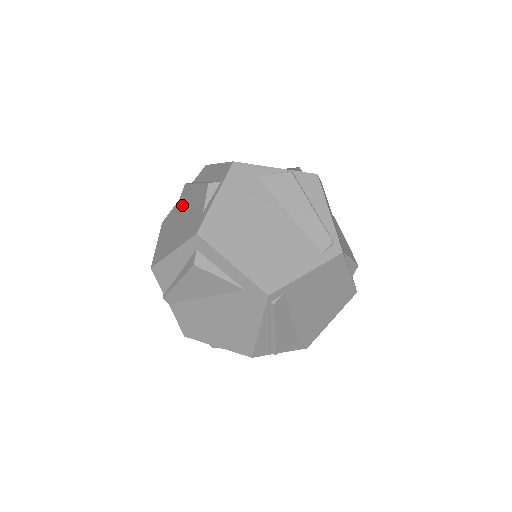
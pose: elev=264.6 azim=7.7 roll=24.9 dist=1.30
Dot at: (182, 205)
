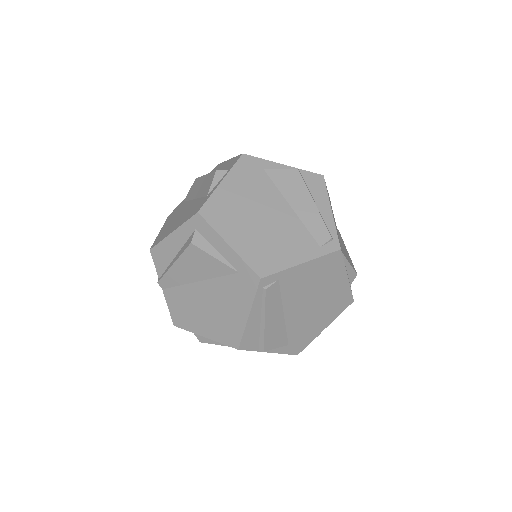
Dot at: (189, 197)
